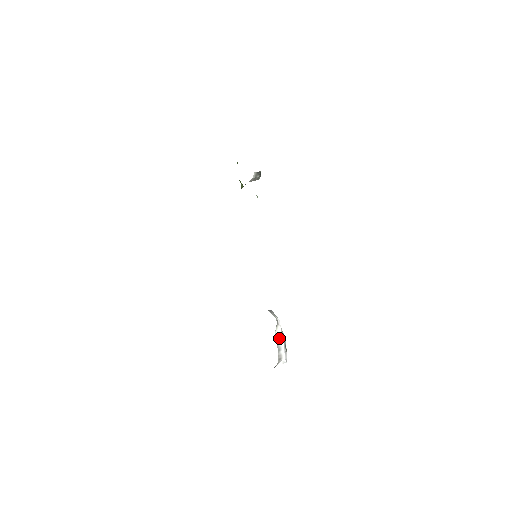
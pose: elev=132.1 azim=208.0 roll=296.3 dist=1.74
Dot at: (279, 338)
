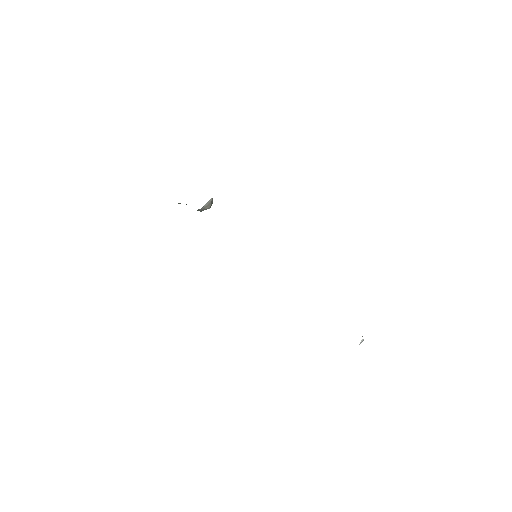
Dot at: occluded
